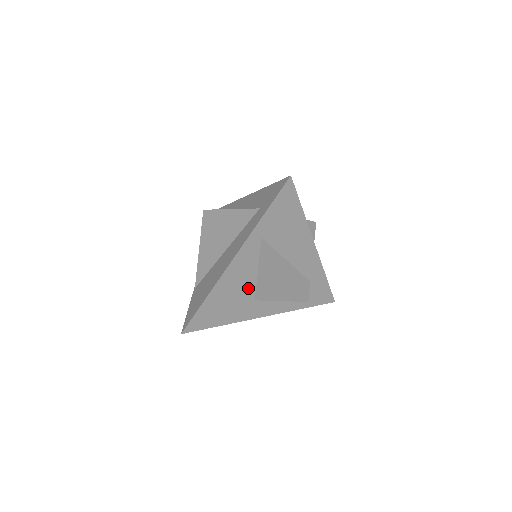
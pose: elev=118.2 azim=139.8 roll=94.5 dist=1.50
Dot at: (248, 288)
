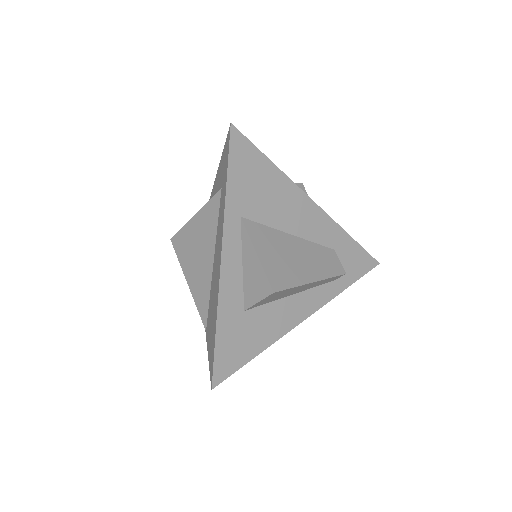
Dot at: (258, 285)
